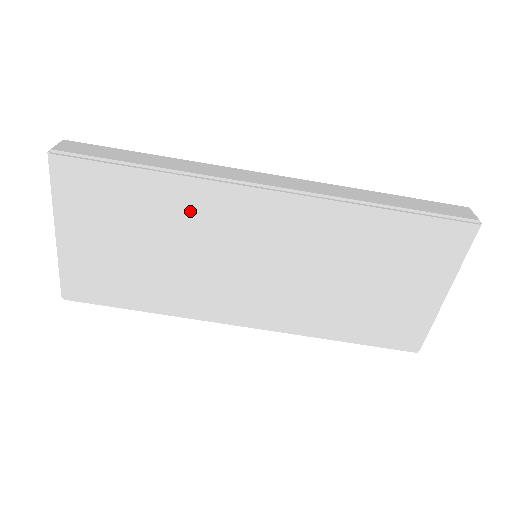
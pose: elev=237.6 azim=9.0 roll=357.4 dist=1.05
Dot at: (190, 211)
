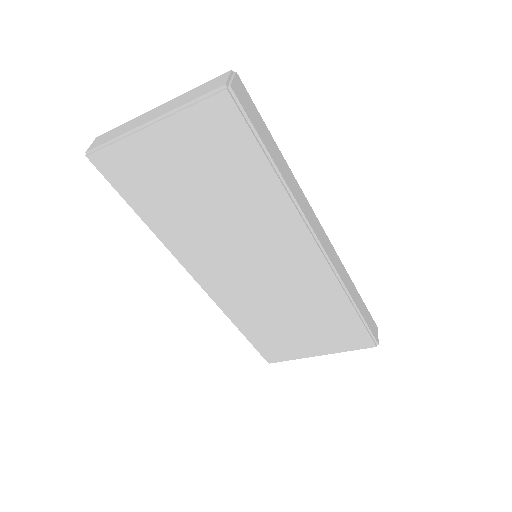
Dot at: (262, 212)
